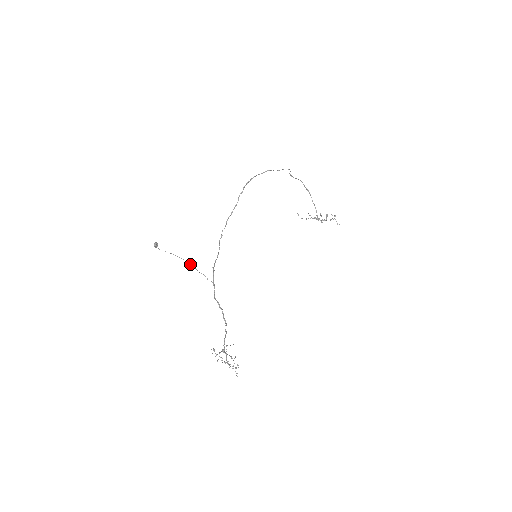
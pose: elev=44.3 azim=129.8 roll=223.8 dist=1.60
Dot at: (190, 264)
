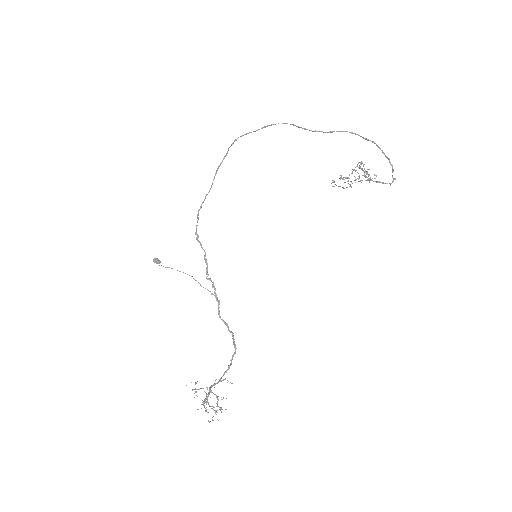
Dot at: (193, 278)
